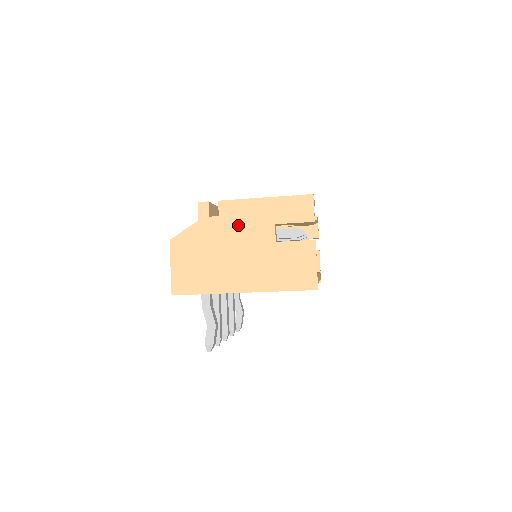
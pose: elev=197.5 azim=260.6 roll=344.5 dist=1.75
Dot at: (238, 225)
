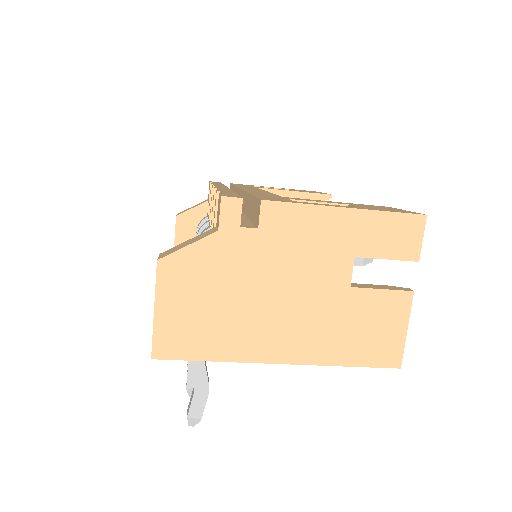
Dot at: (291, 250)
